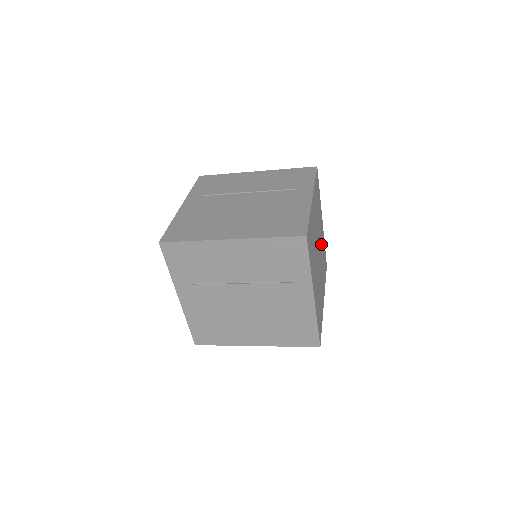
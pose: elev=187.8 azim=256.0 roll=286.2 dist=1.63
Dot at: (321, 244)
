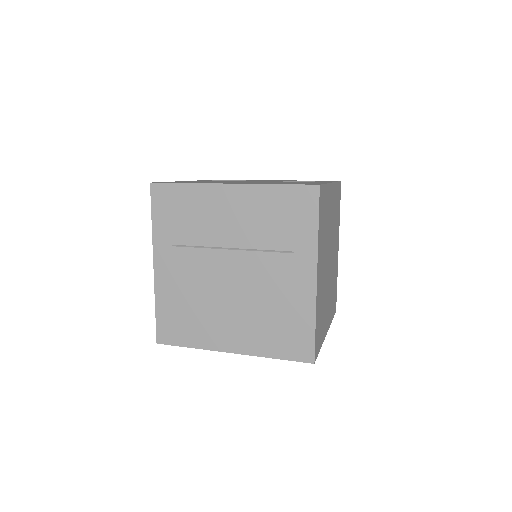
Dot at: (333, 265)
